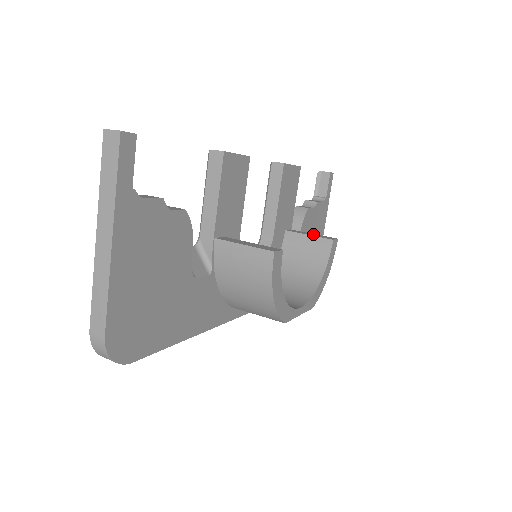
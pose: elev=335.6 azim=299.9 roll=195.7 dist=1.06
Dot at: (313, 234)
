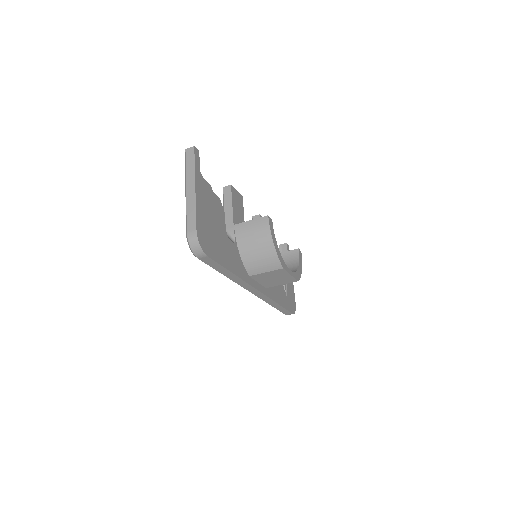
Dot at: occluded
